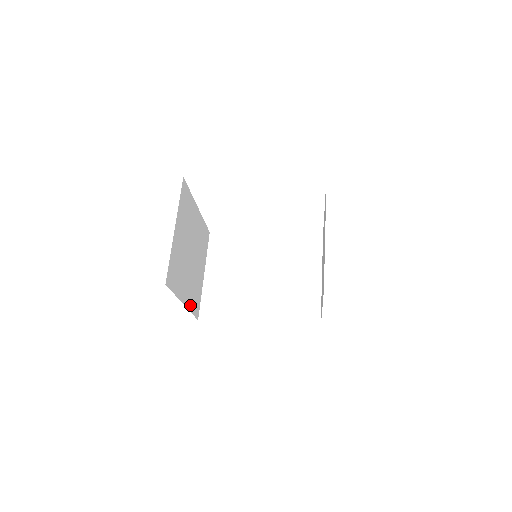
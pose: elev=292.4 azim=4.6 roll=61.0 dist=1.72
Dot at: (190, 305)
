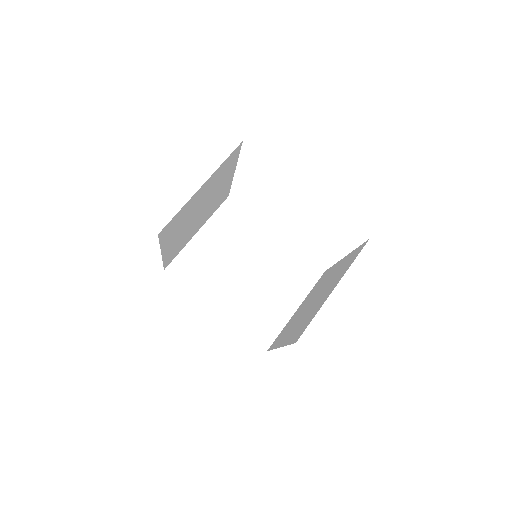
Dot at: (167, 256)
